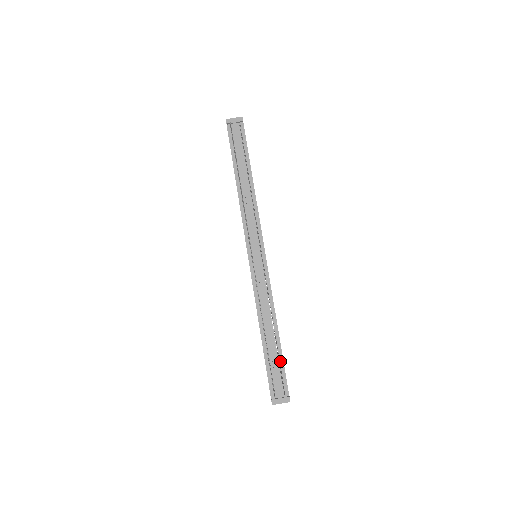
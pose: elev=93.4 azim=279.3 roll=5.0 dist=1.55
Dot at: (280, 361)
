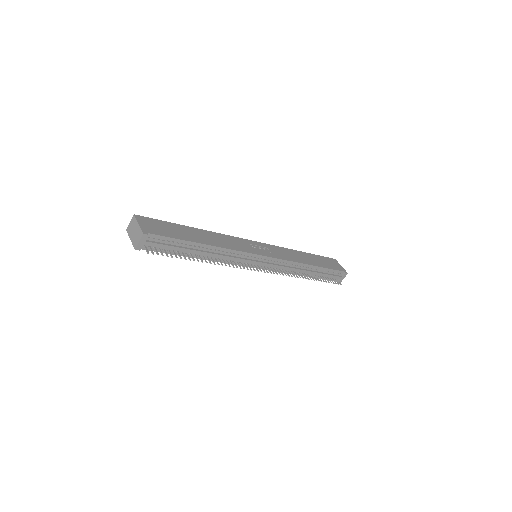
Dot at: (327, 271)
